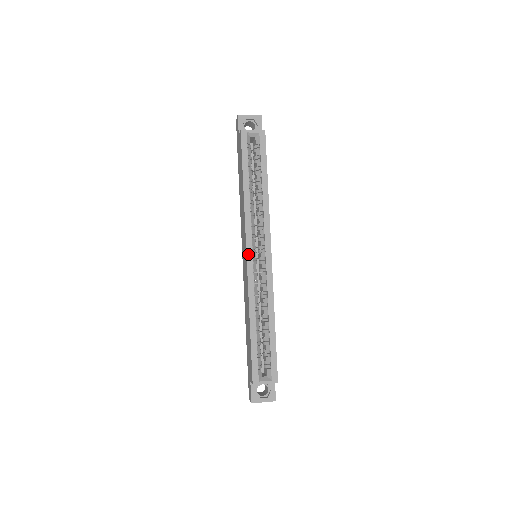
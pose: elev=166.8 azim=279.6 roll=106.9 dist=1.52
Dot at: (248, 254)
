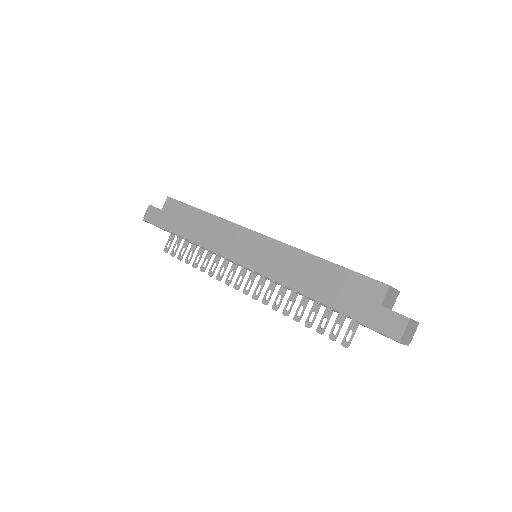
Dot at: (257, 232)
